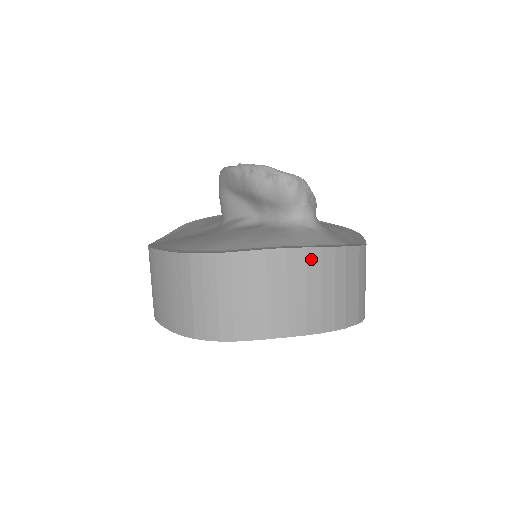
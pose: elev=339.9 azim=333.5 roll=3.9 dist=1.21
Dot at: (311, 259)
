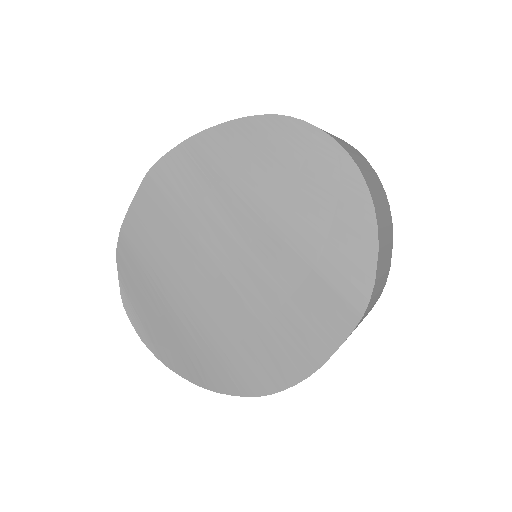
Dot at: (385, 196)
